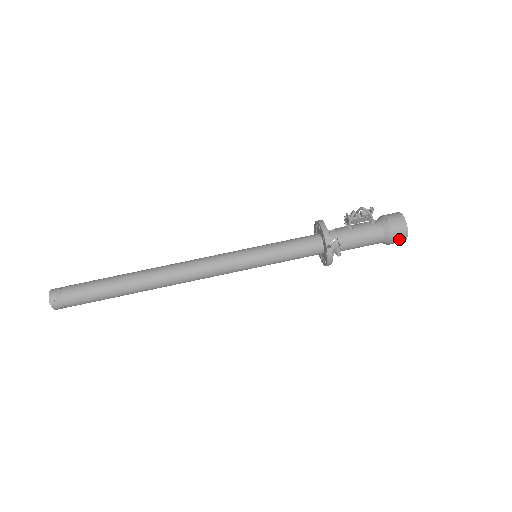
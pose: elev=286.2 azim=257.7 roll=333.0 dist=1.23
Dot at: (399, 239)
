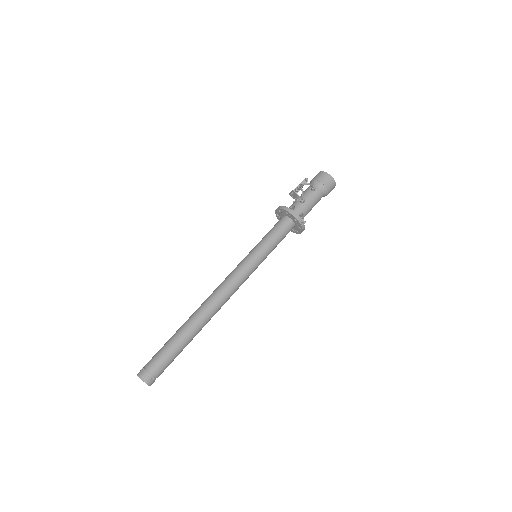
Dot at: occluded
